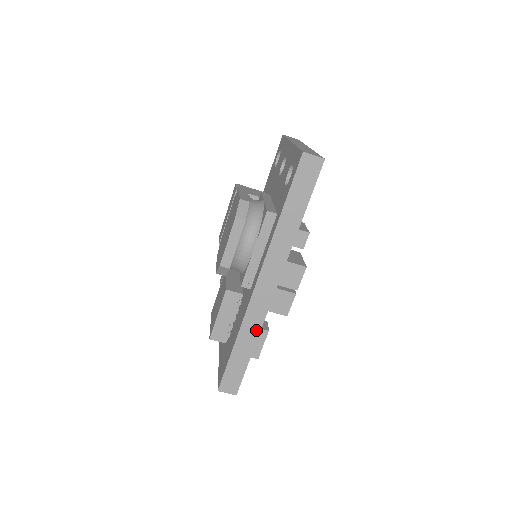
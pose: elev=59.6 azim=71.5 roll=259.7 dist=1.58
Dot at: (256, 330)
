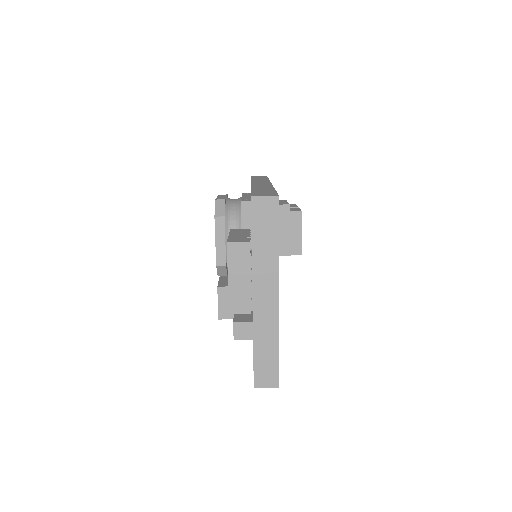
Dot at: occluded
